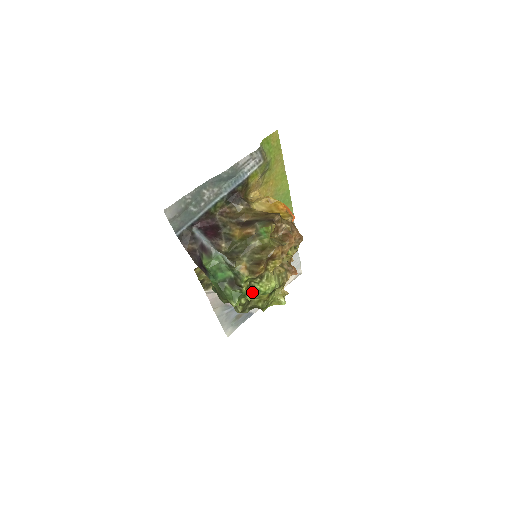
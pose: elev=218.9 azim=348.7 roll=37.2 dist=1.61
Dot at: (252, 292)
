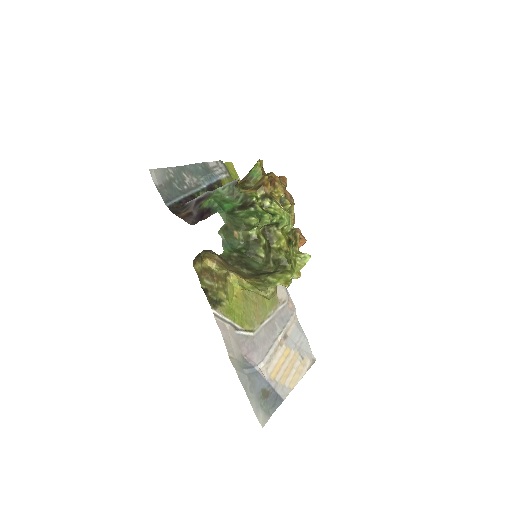
Dot at: (268, 213)
